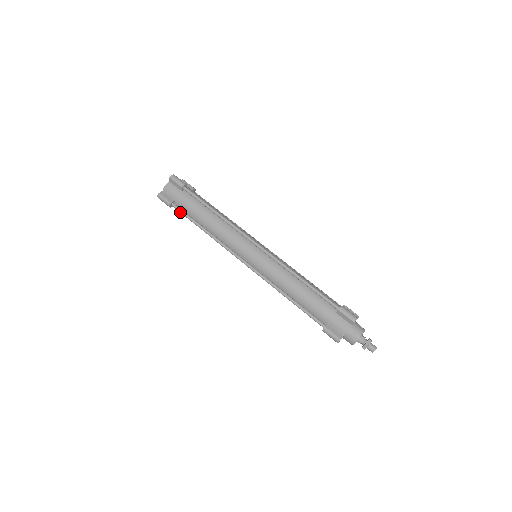
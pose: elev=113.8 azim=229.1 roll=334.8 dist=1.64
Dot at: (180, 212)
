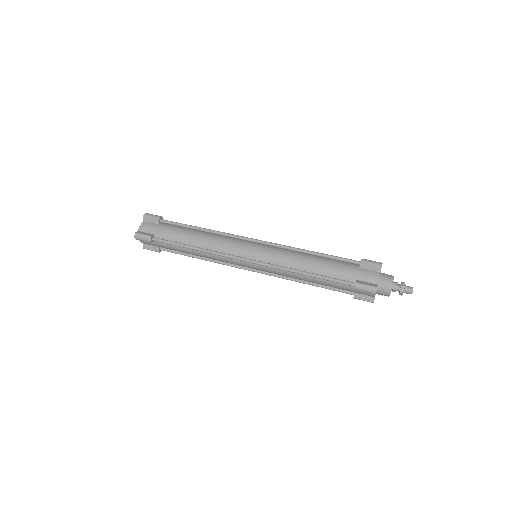
Dot at: (163, 242)
